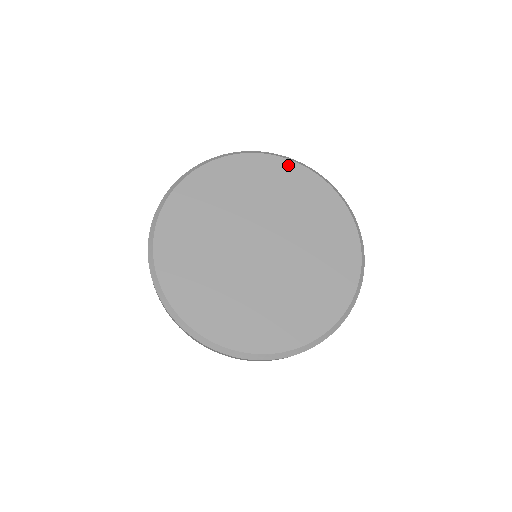
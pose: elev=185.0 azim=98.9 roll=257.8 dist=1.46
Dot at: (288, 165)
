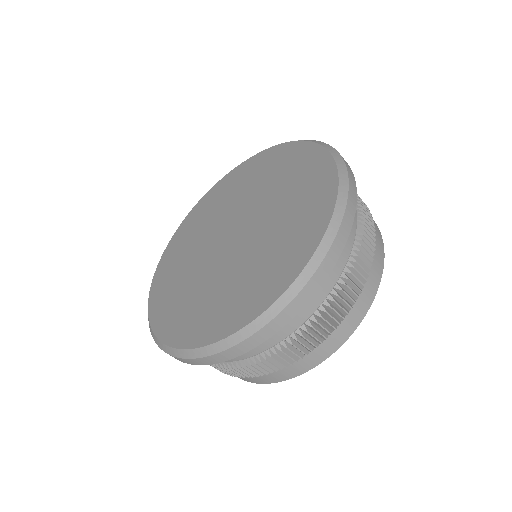
Dot at: (257, 157)
